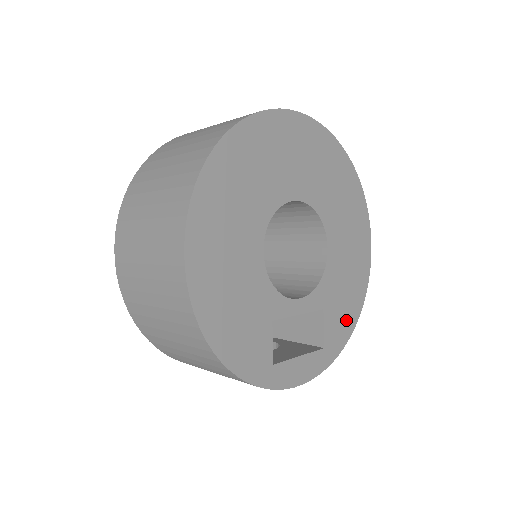
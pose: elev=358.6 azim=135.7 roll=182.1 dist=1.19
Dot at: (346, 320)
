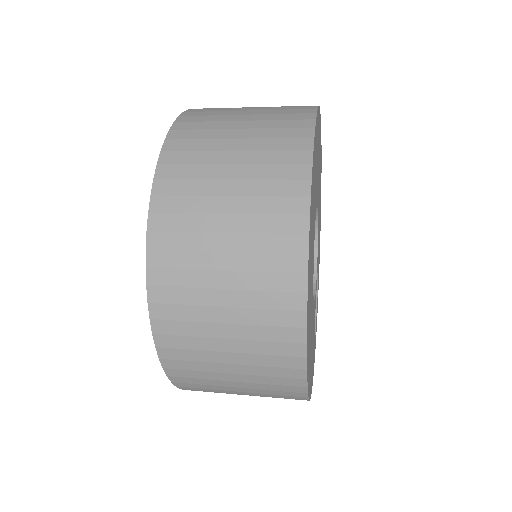
Dot at: occluded
